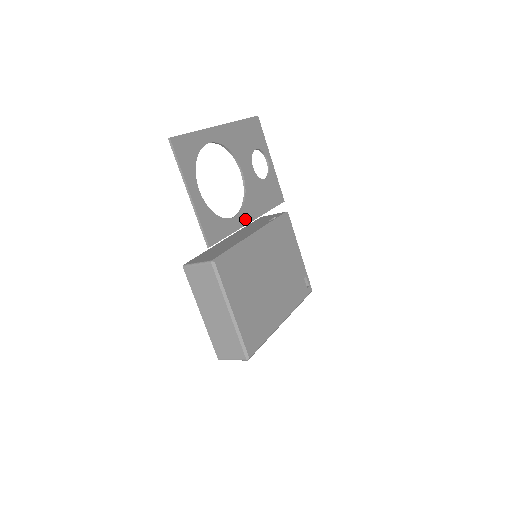
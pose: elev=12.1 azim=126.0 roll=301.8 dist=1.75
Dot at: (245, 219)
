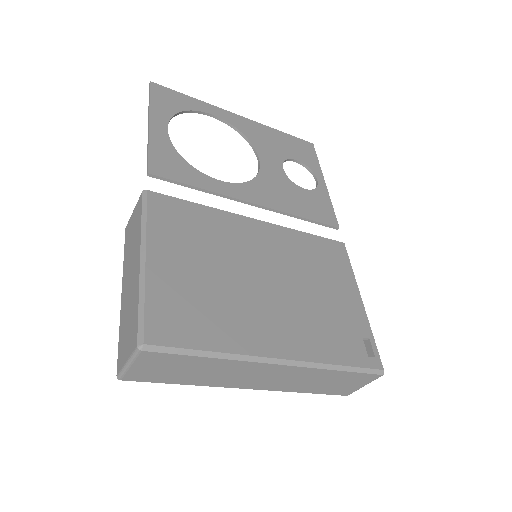
Dot at: (241, 194)
